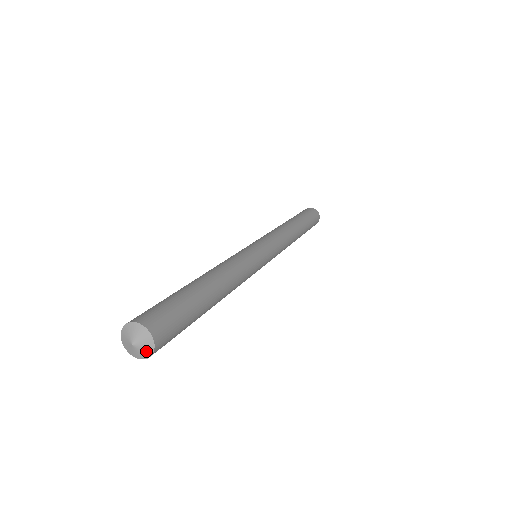
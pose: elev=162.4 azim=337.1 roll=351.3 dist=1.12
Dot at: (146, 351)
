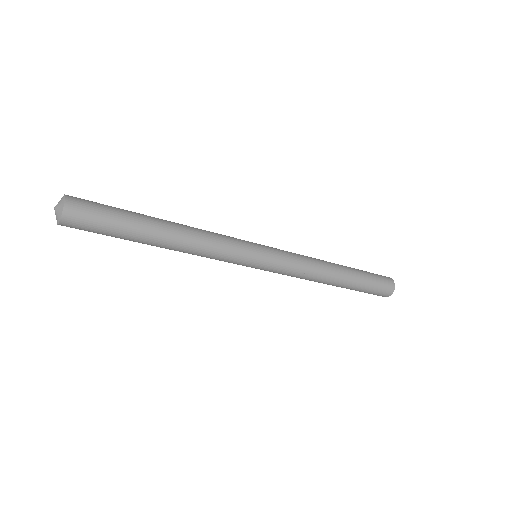
Dot at: (60, 208)
